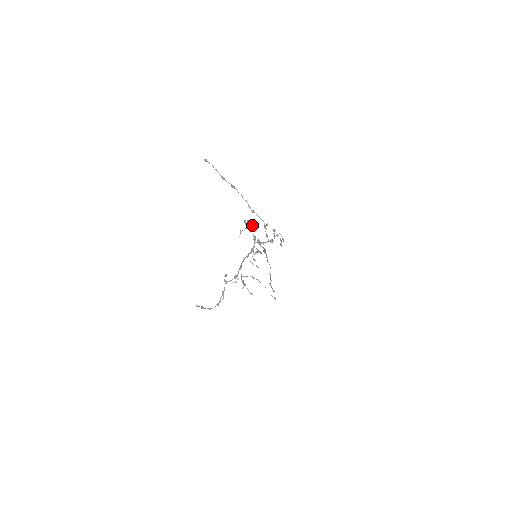
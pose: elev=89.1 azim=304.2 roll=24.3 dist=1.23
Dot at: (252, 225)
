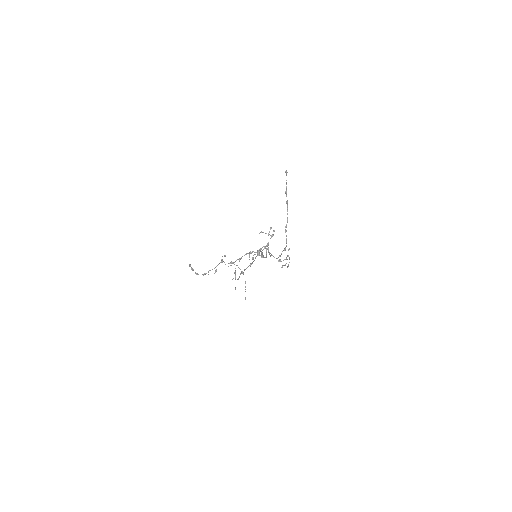
Dot at: occluded
